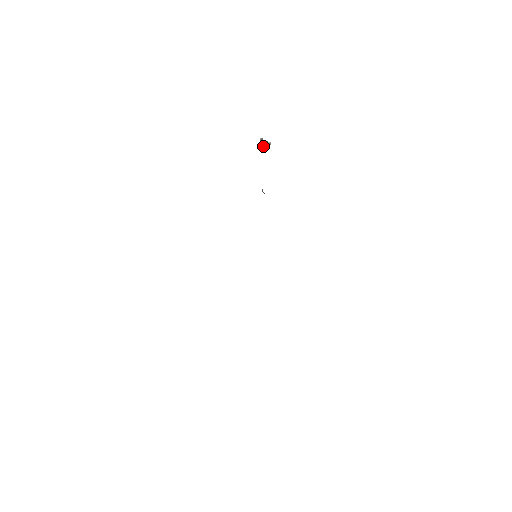
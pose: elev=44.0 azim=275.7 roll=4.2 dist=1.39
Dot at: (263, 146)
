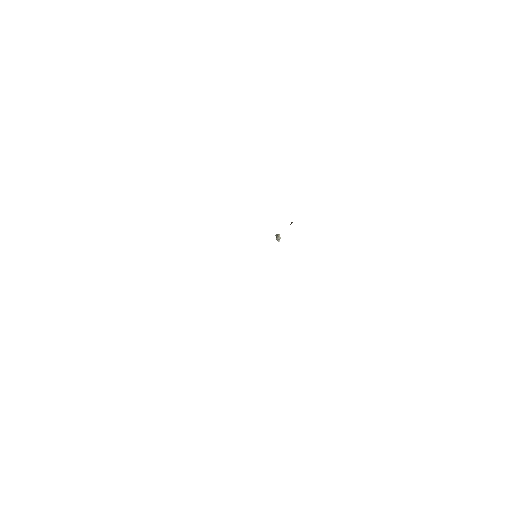
Dot at: (279, 234)
